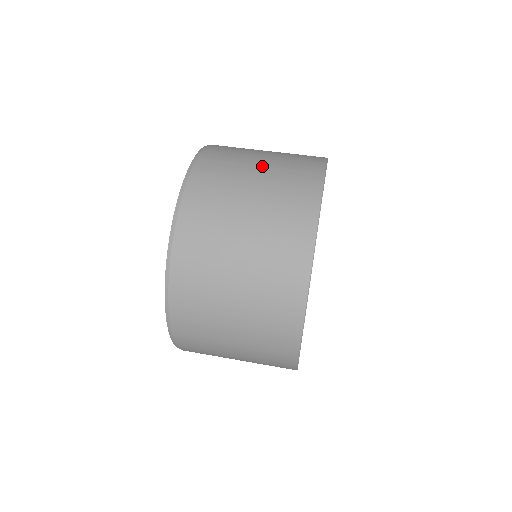
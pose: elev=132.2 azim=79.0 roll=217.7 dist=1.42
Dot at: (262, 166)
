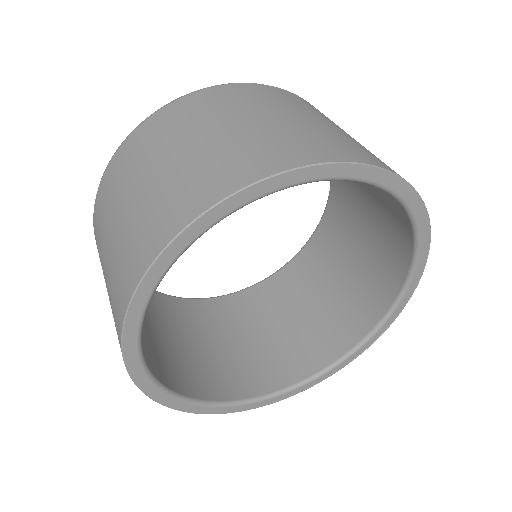
Dot at: (149, 180)
